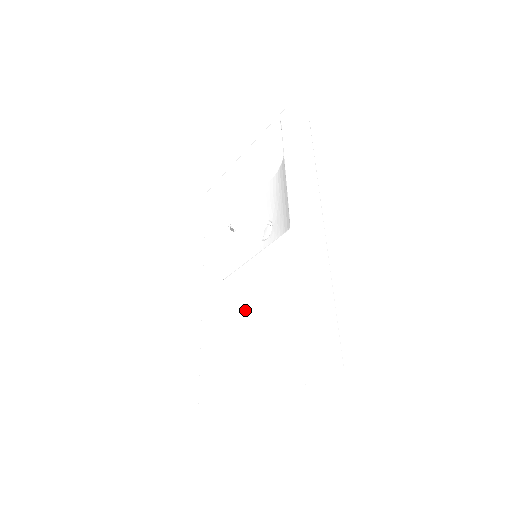
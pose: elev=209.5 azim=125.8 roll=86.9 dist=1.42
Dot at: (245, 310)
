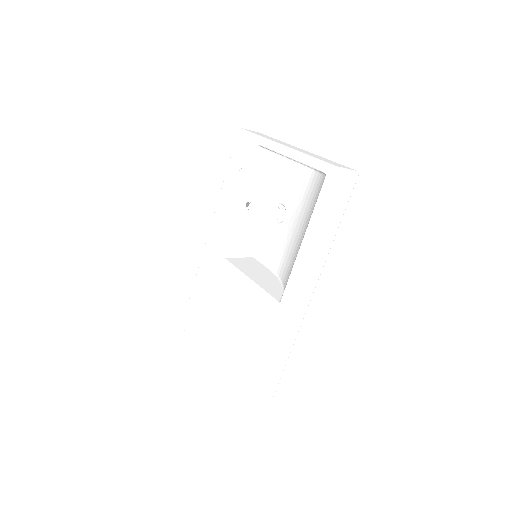
Dot at: (228, 312)
